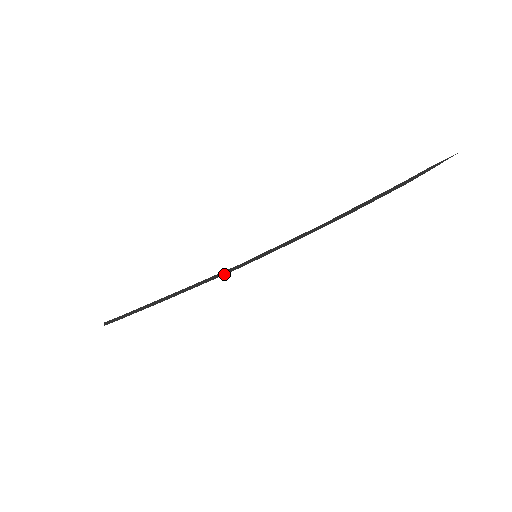
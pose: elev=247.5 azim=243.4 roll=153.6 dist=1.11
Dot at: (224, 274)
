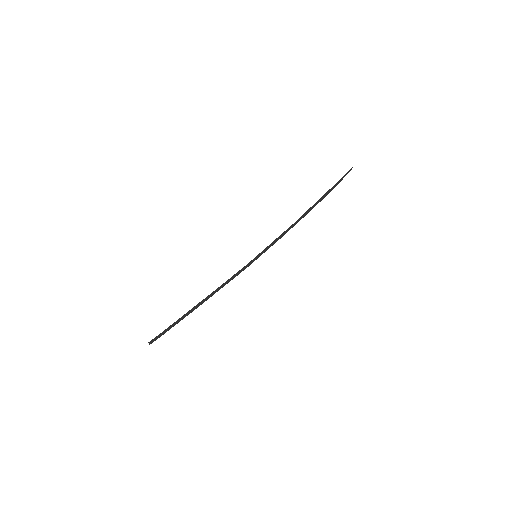
Dot at: (238, 274)
